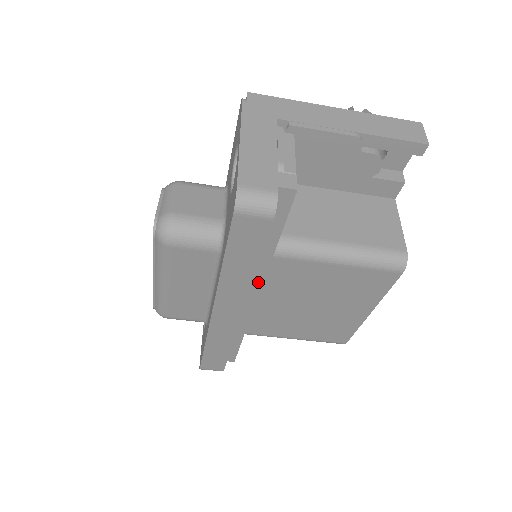
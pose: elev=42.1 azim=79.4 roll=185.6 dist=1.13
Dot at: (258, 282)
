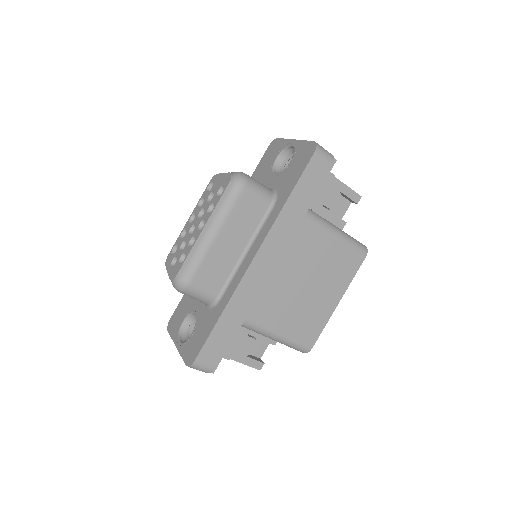
Dot at: occluded
